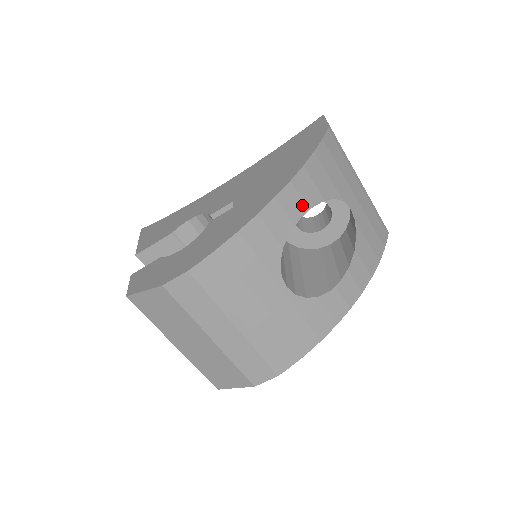
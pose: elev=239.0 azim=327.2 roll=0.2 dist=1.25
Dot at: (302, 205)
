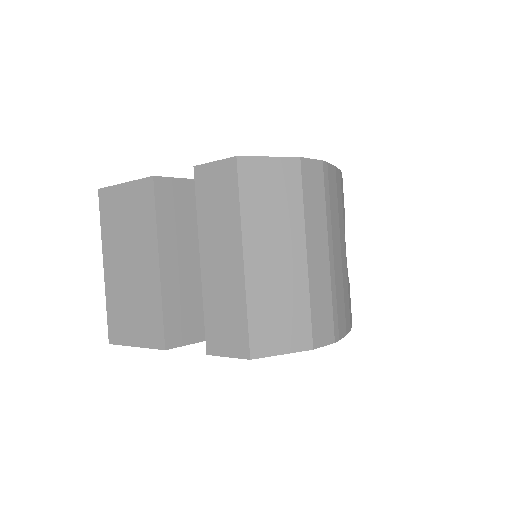
Dot at: occluded
